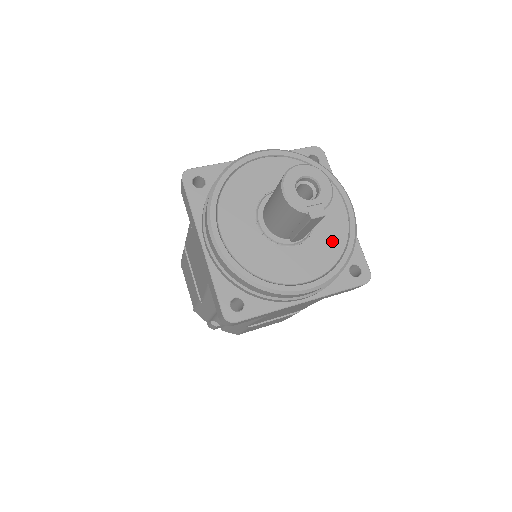
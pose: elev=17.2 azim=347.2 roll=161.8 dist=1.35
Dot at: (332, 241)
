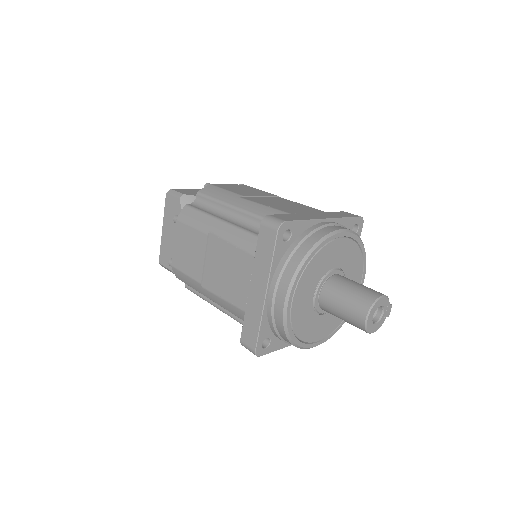
Dot at: (354, 258)
